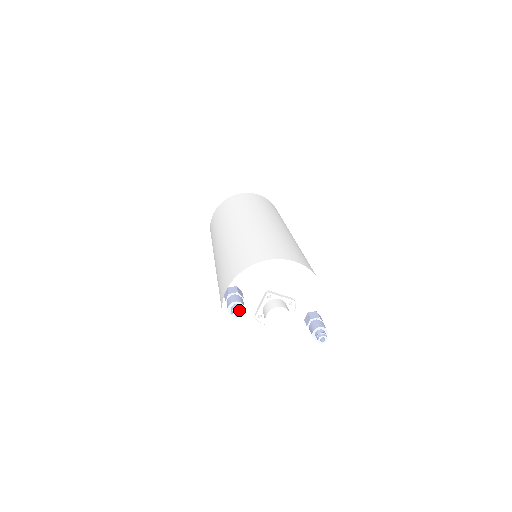
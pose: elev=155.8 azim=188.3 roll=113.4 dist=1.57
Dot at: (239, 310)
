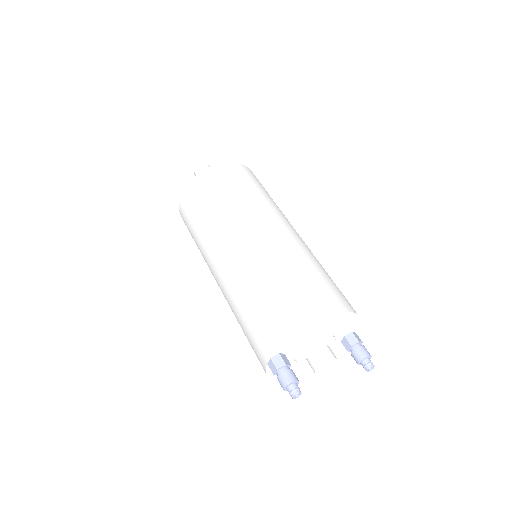
Dot at: (299, 393)
